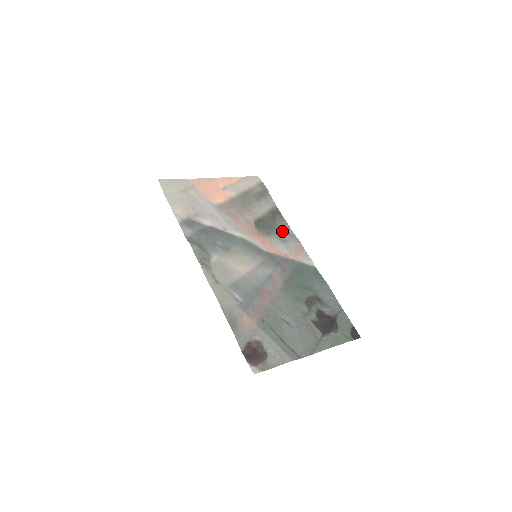
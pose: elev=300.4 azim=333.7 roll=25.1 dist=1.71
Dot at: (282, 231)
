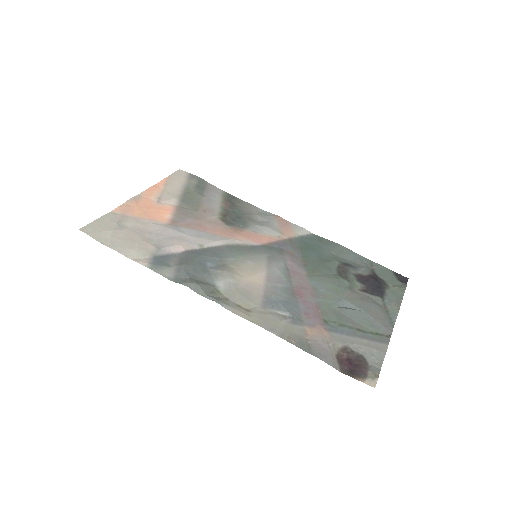
Dot at: (253, 215)
